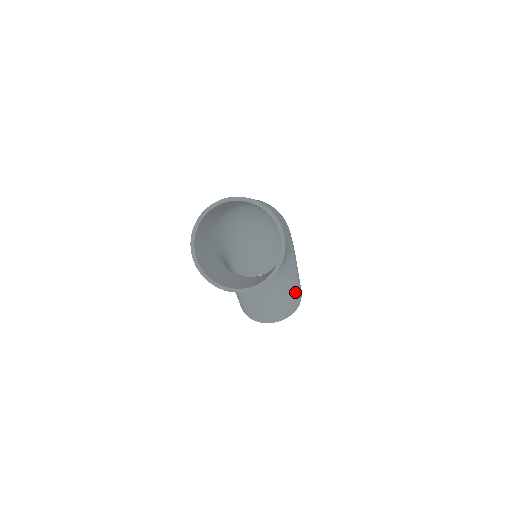
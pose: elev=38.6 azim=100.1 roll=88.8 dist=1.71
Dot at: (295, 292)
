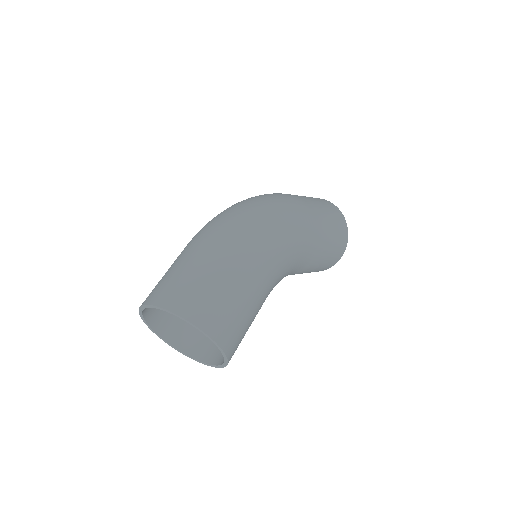
Dot at: (327, 257)
